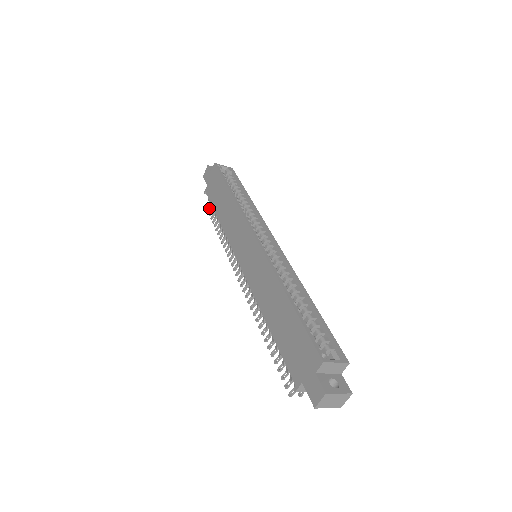
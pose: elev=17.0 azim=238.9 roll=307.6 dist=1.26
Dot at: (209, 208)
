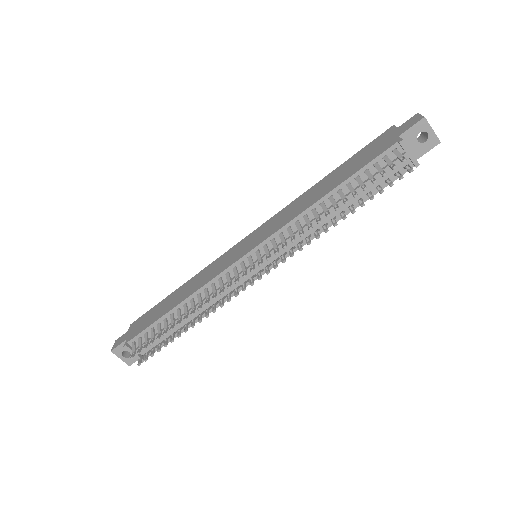
Dot at: (138, 351)
